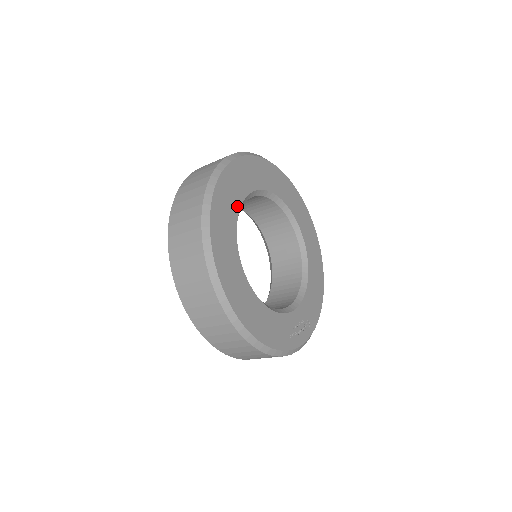
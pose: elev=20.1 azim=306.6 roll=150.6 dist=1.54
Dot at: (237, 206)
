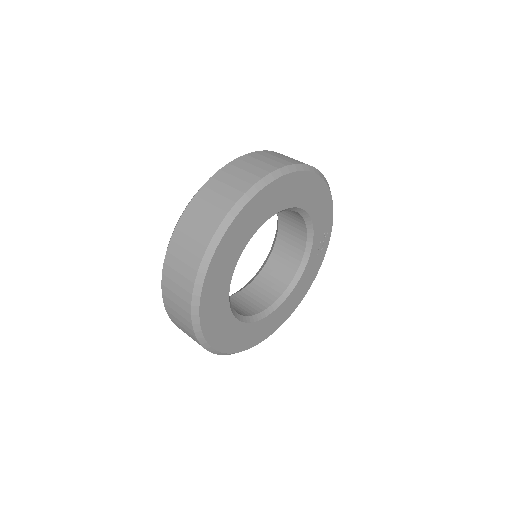
Dot at: (231, 319)
